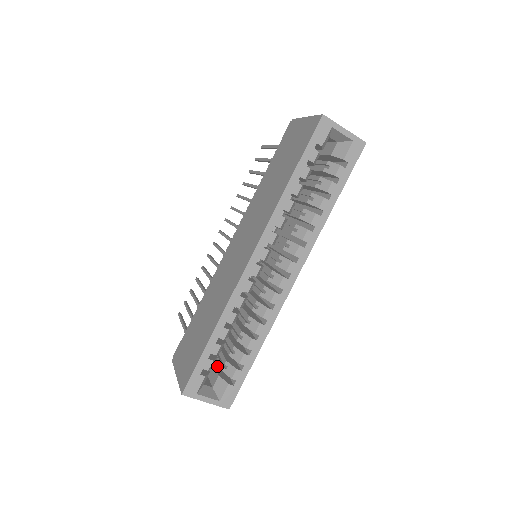
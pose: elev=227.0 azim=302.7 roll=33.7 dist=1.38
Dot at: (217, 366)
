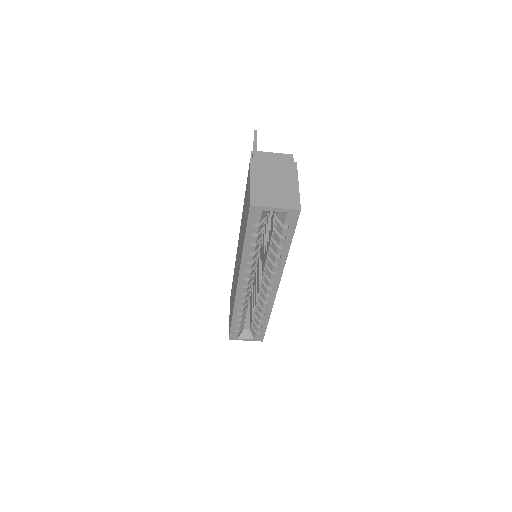
Dot at: occluded
